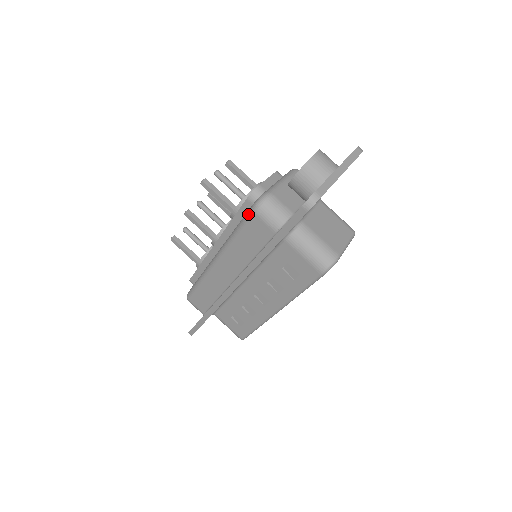
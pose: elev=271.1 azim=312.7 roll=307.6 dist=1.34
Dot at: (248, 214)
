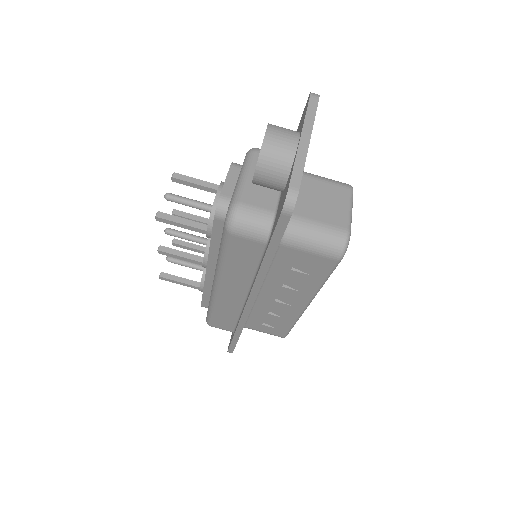
Dot at: (224, 236)
